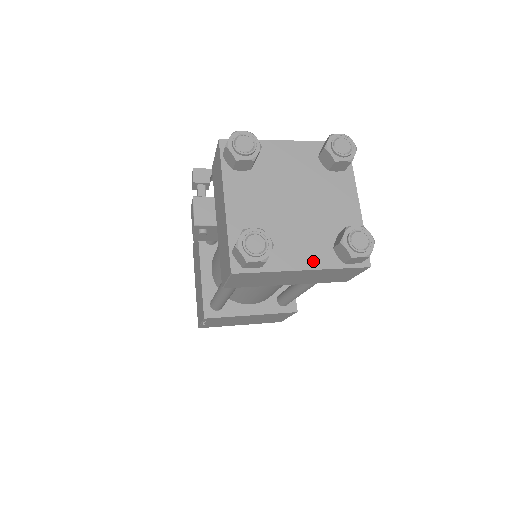
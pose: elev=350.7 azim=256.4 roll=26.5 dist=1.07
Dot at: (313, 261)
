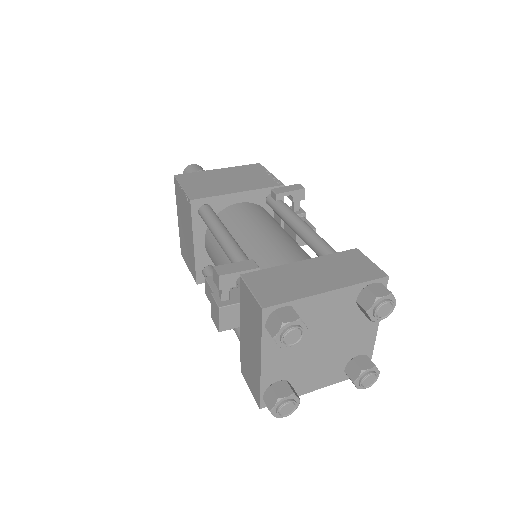
Dot at: (325, 382)
